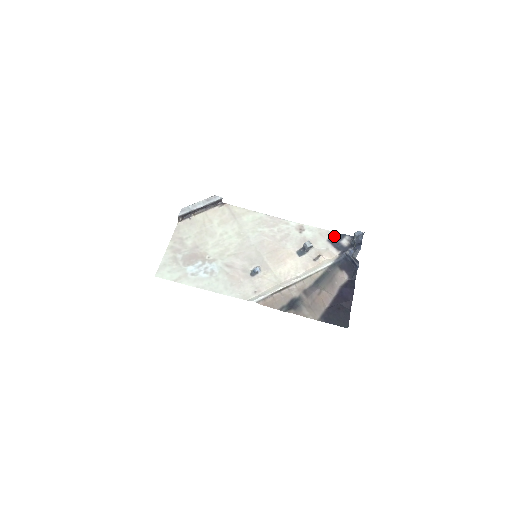
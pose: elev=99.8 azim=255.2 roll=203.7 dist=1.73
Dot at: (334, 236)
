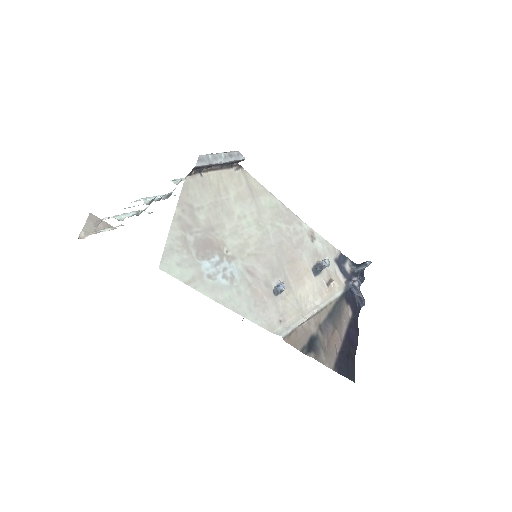
Dot at: (339, 256)
